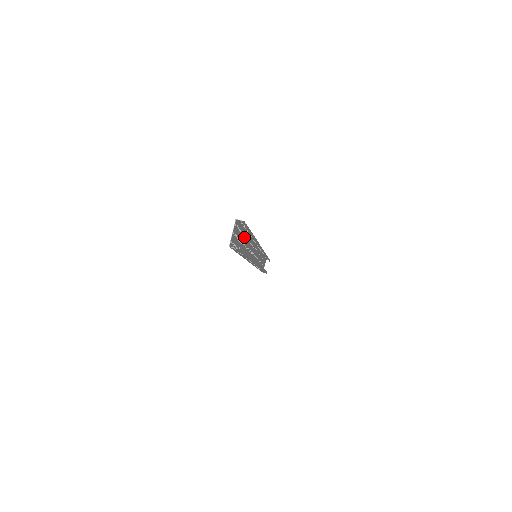
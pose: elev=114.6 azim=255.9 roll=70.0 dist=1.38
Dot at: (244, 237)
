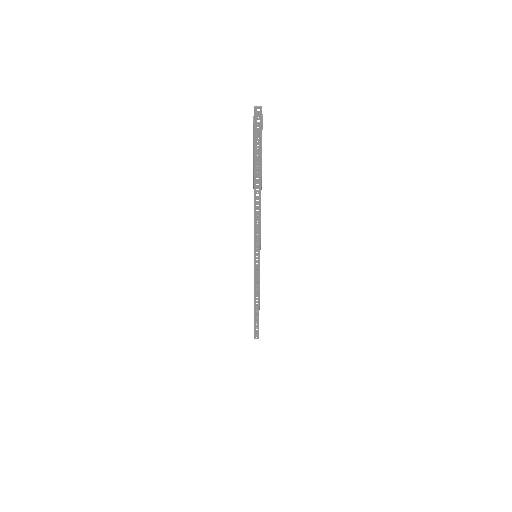
Dot at: occluded
